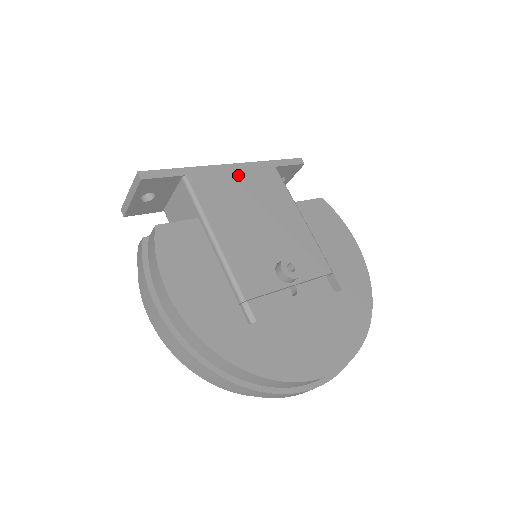
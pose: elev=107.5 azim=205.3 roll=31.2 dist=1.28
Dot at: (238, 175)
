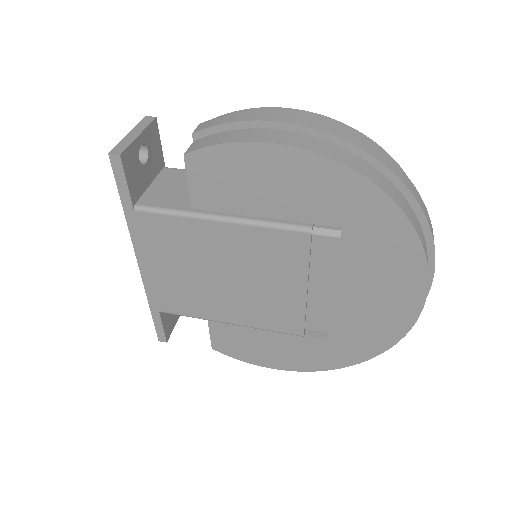
Dot at: occluded
